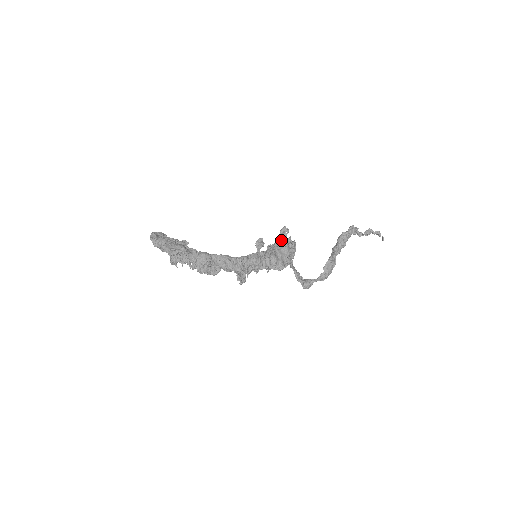
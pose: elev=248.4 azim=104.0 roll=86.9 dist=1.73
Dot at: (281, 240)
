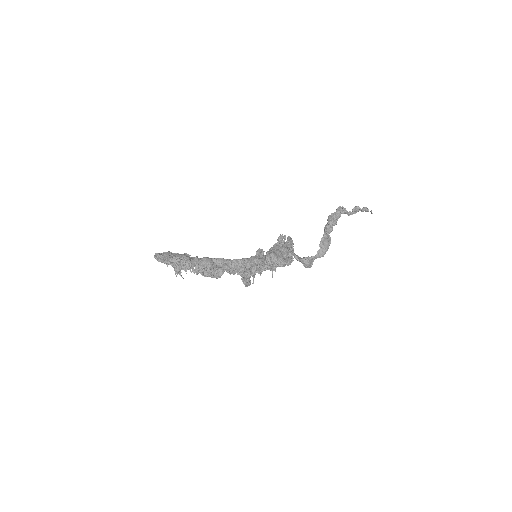
Dot at: (279, 243)
